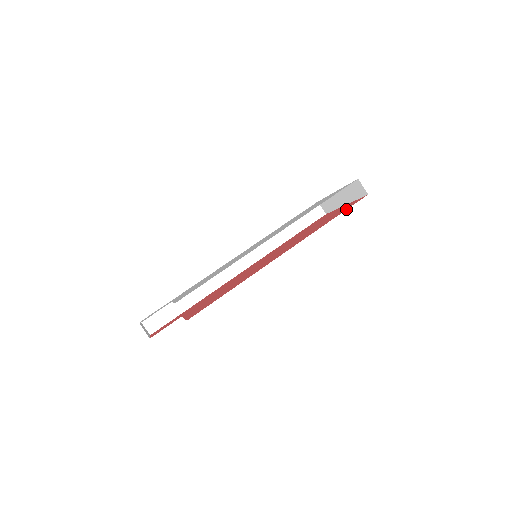
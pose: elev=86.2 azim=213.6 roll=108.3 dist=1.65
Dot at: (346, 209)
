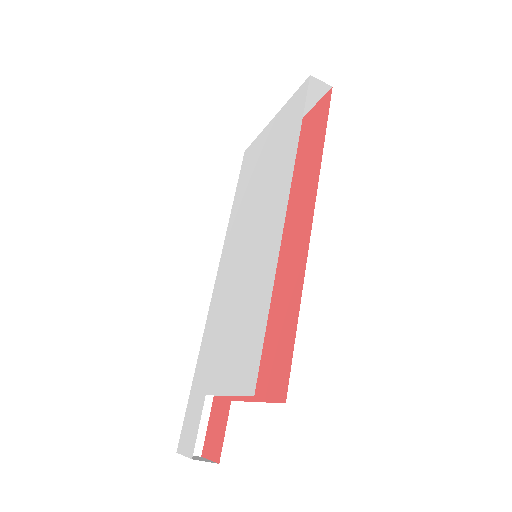
Dot at: (326, 119)
